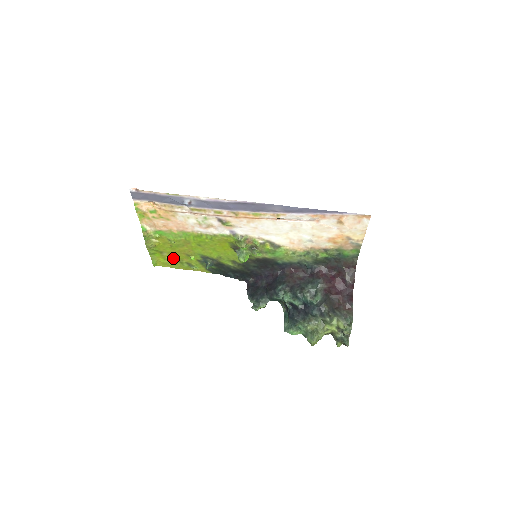
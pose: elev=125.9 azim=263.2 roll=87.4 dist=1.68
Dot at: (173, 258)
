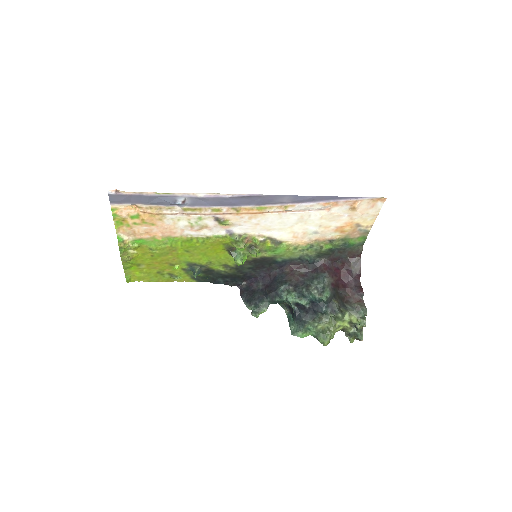
Dot at: (152, 270)
